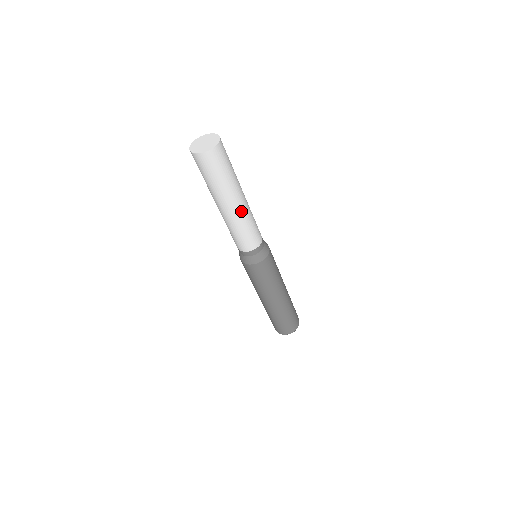
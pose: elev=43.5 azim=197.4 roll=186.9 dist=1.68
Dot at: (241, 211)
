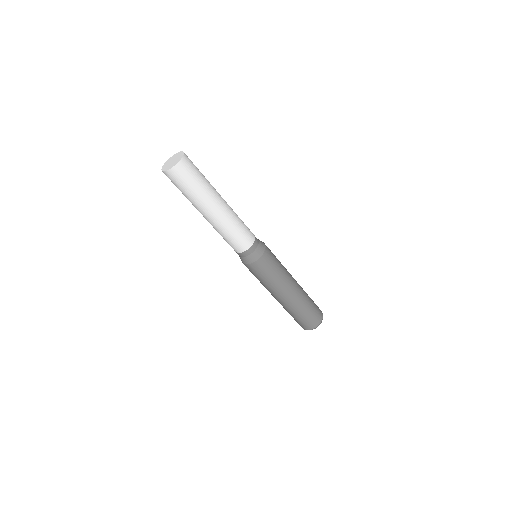
Dot at: (215, 221)
